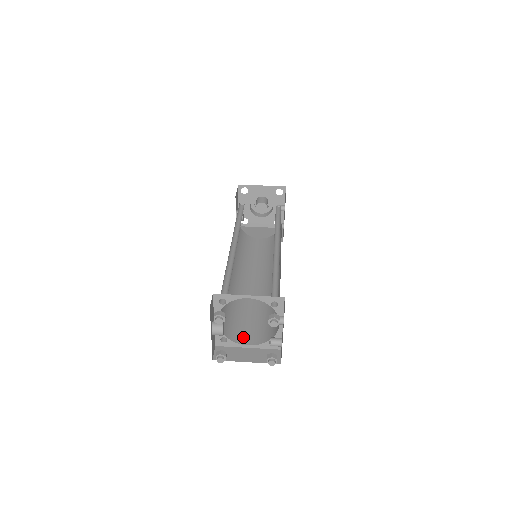
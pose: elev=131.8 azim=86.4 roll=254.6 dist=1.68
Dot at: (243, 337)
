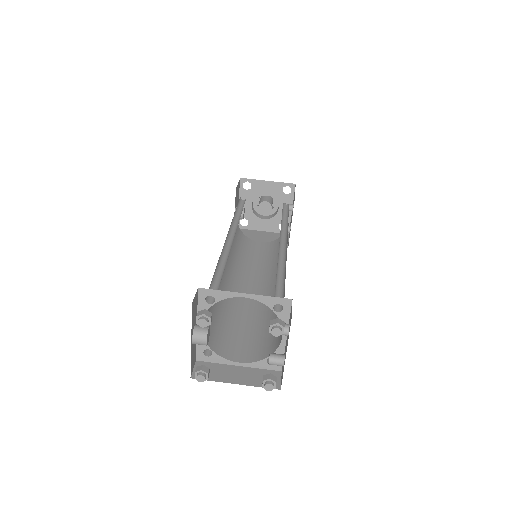
Dot at: (233, 352)
